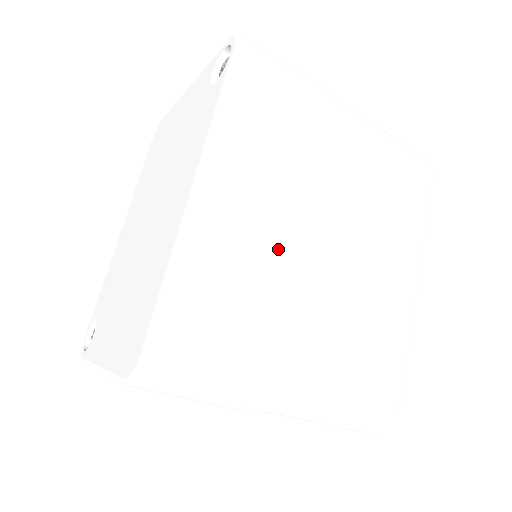
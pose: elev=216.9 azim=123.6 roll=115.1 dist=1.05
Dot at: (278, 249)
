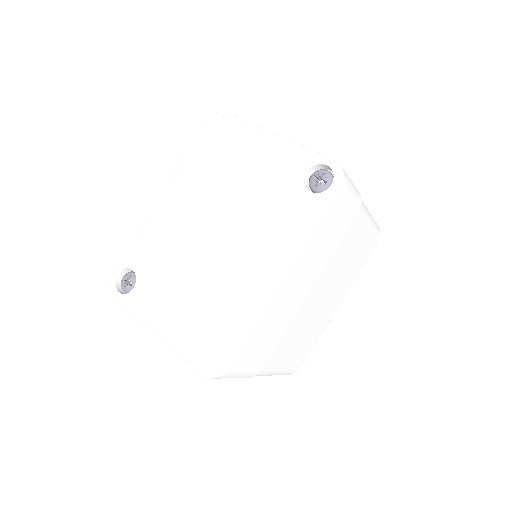
Dot at: (298, 305)
